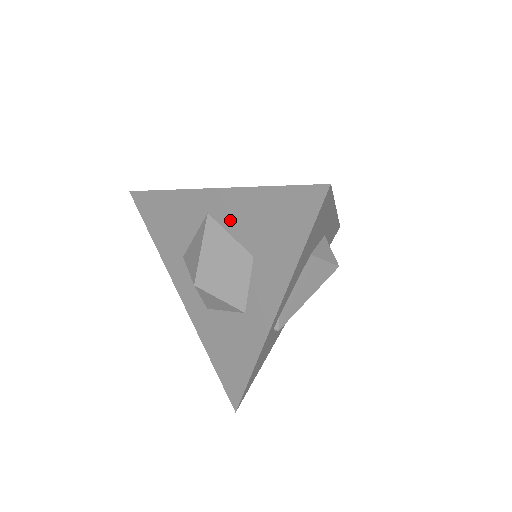
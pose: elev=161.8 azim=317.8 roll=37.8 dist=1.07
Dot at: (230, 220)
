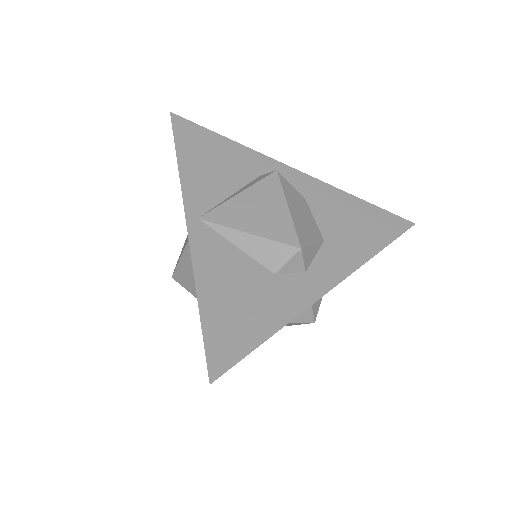
Dot at: occluded
